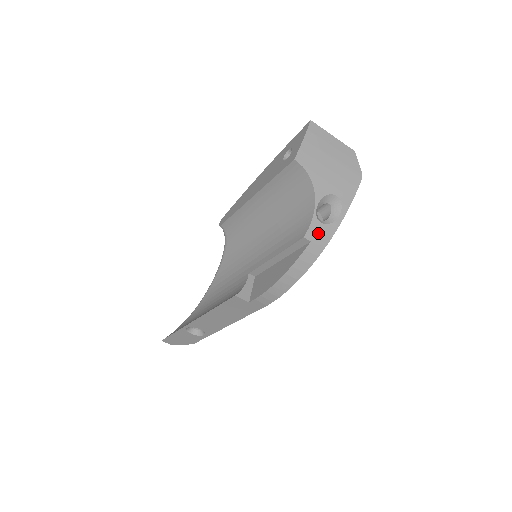
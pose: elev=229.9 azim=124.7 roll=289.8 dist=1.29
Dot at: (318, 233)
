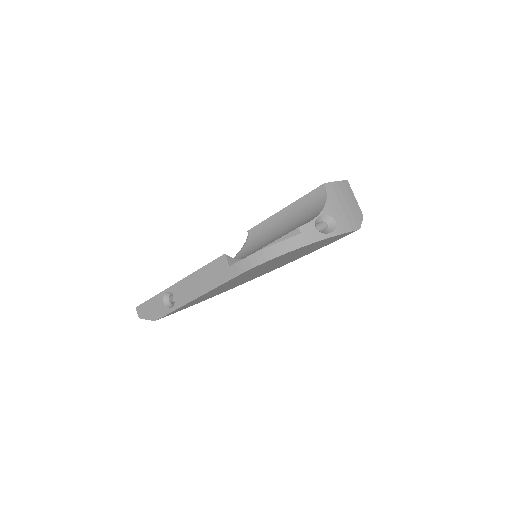
Dot at: (309, 232)
